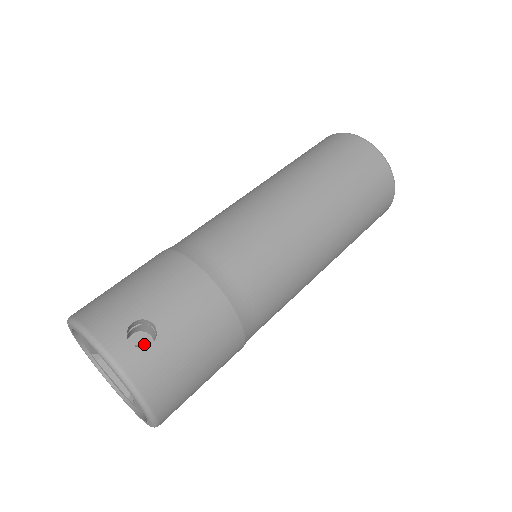
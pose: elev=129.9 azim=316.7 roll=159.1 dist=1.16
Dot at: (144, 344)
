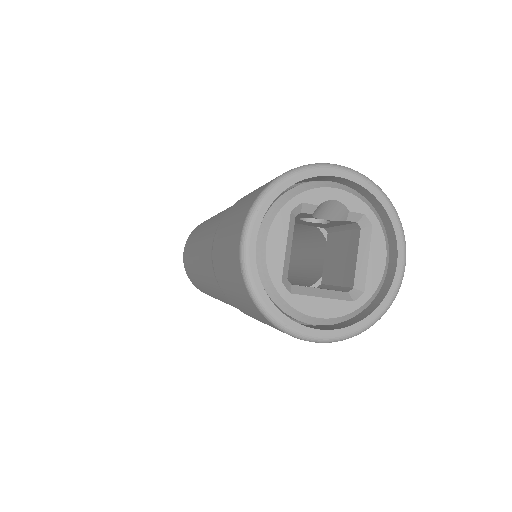
Dot at: occluded
